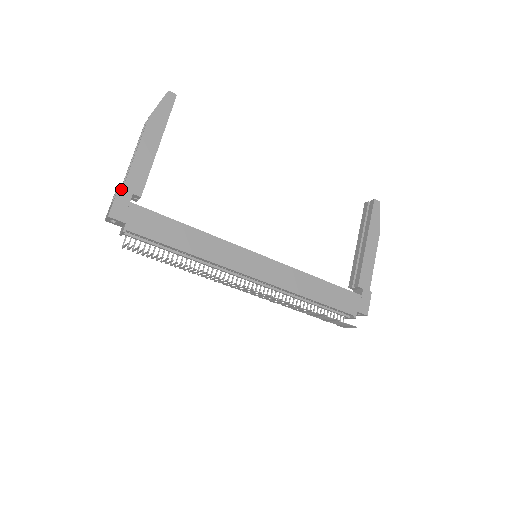
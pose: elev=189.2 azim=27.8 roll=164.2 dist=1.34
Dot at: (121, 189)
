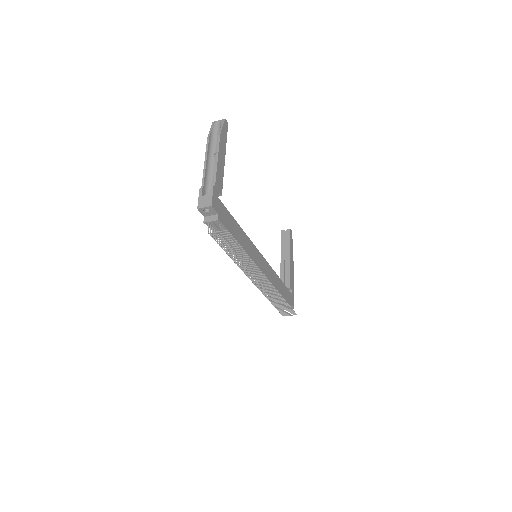
Dot at: (214, 186)
